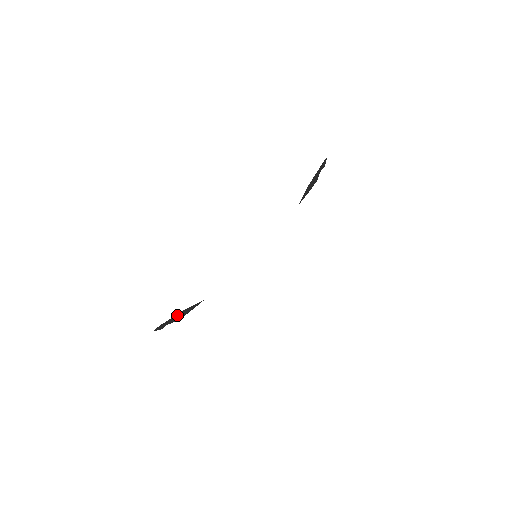
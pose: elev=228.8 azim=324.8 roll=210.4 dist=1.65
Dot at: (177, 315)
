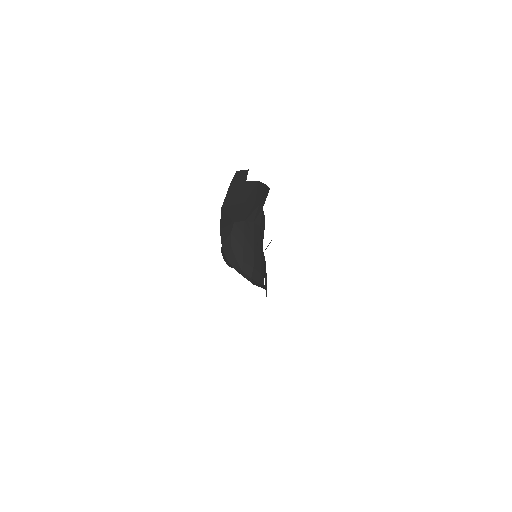
Dot at: occluded
